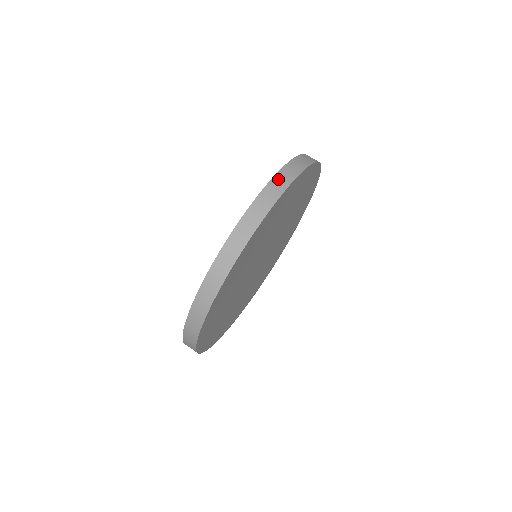
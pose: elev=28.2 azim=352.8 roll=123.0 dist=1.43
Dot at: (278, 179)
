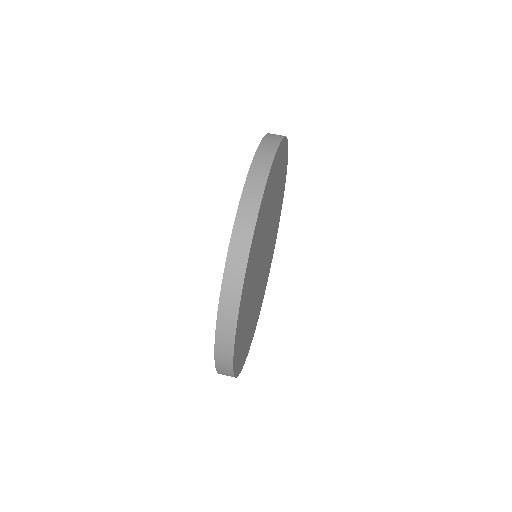
Dot at: (266, 142)
